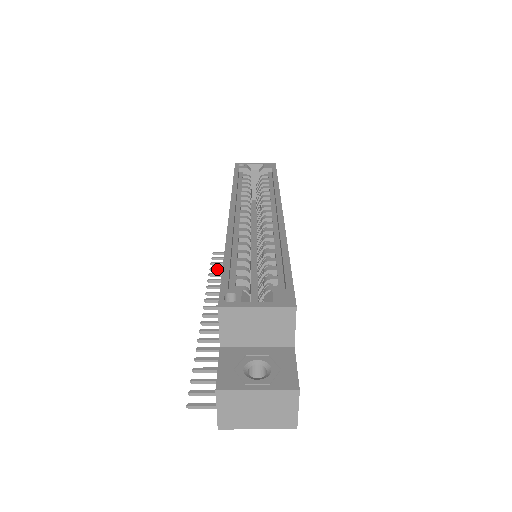
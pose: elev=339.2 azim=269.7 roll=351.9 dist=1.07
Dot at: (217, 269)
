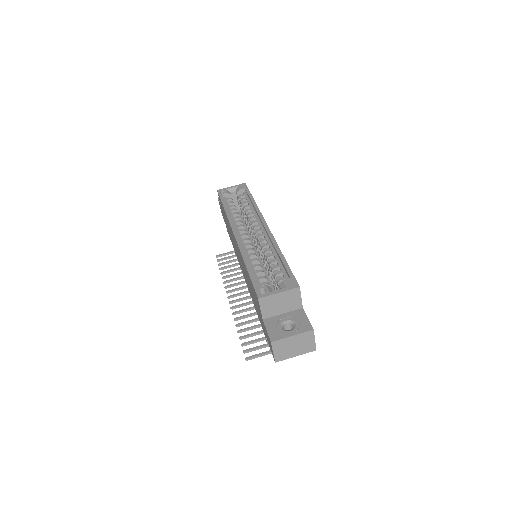
Dot at: (225, 268)
